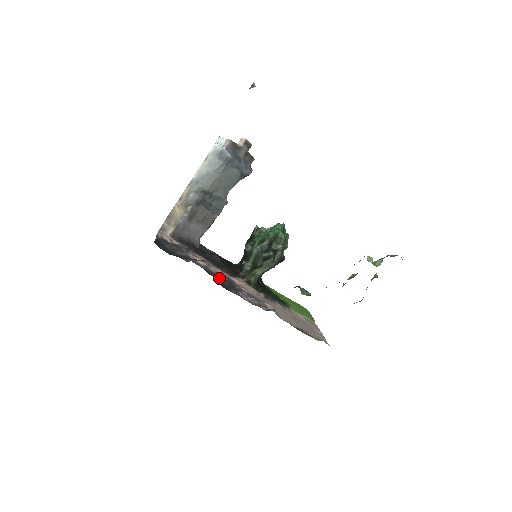
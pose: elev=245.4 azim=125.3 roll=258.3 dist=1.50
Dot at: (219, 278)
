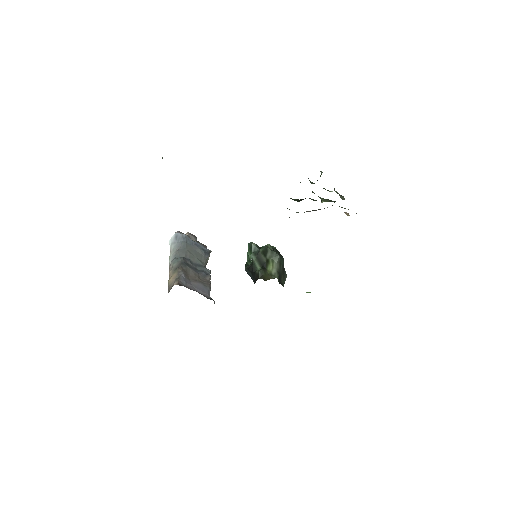
Dot at: occluded
